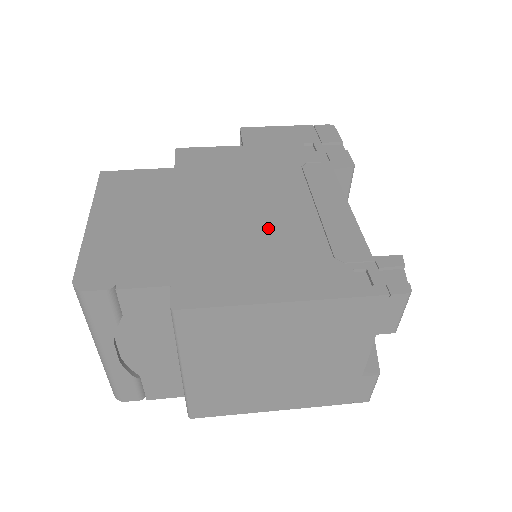
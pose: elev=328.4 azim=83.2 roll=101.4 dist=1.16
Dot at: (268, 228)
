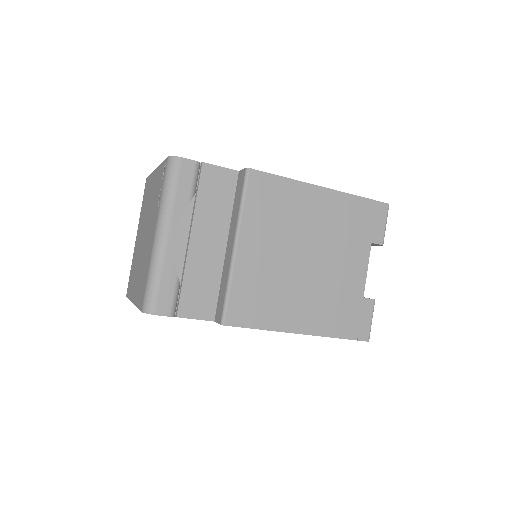
Dot at: occluded
